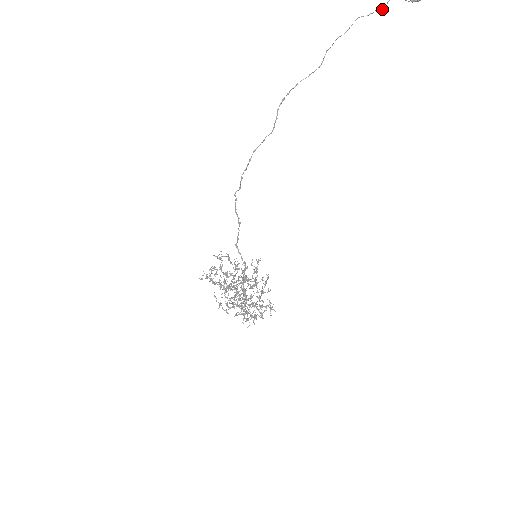
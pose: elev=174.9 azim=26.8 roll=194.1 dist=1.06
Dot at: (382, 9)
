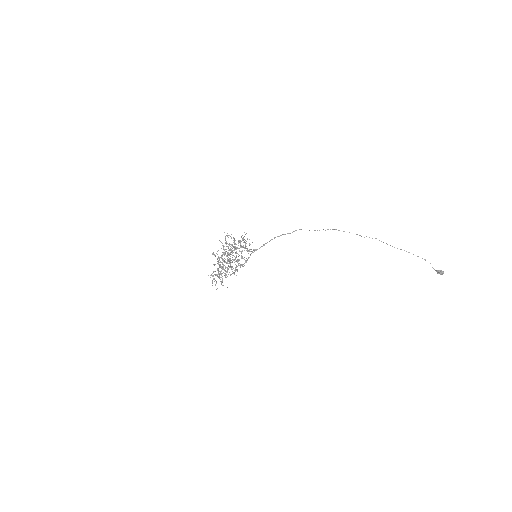
Dot at: (413, 254)
